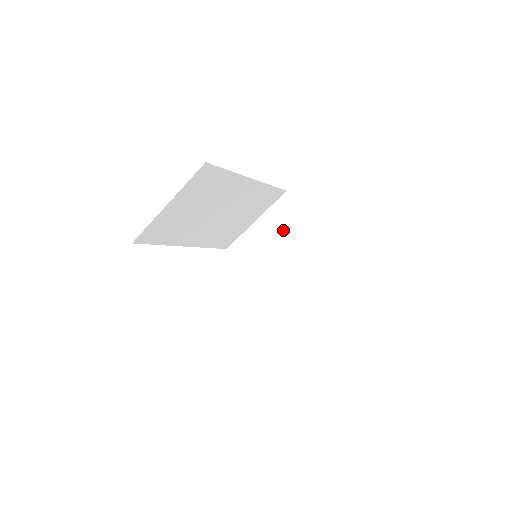
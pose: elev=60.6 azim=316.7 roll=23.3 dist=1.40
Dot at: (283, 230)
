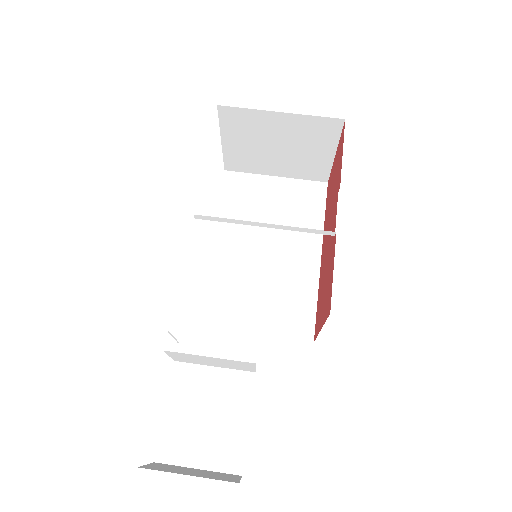
Dot at: occluded
